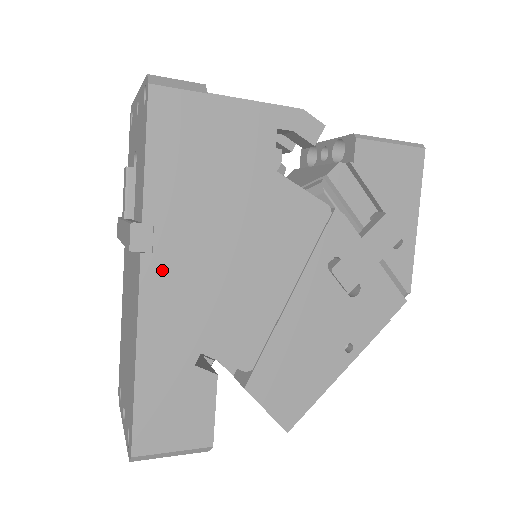
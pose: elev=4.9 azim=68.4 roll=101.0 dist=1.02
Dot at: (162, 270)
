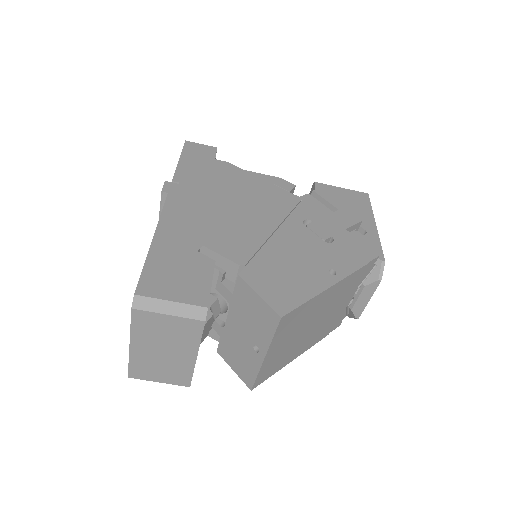
Dot at: (181, 201)
